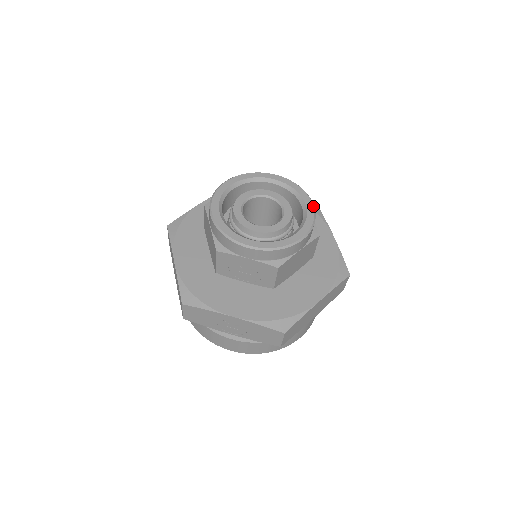
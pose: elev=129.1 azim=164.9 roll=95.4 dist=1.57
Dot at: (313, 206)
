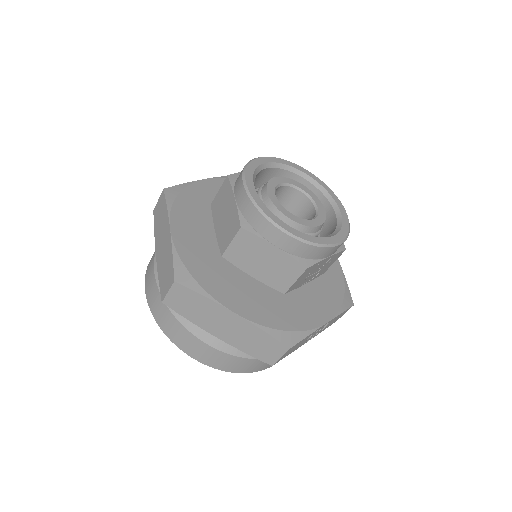
Dot at: occluded
